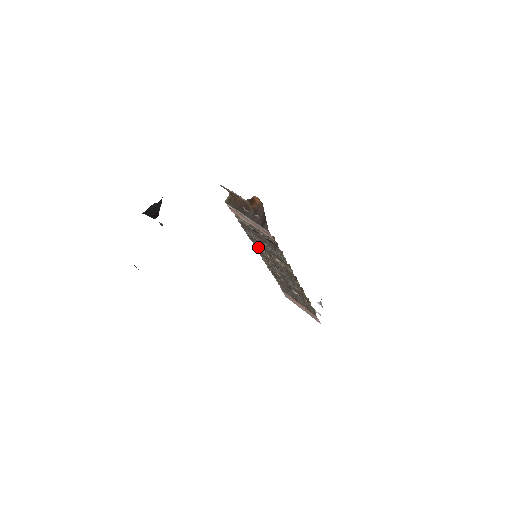
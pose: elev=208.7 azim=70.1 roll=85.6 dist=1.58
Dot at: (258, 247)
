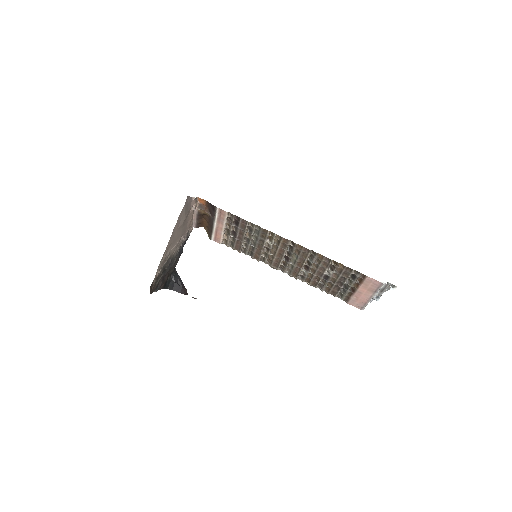
Dot at: (266, 260)
